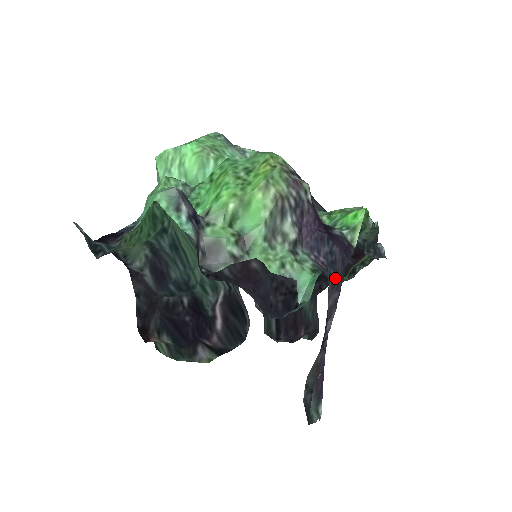
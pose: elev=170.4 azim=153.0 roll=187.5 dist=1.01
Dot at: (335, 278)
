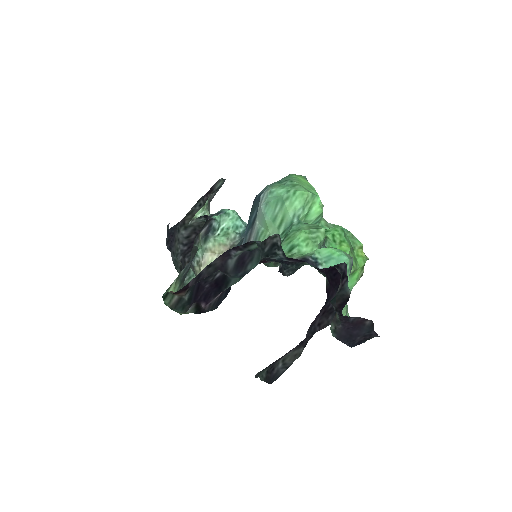
Dot at: (328, 311)
